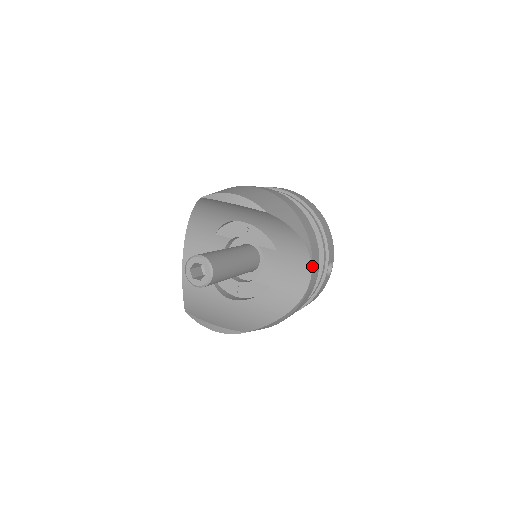
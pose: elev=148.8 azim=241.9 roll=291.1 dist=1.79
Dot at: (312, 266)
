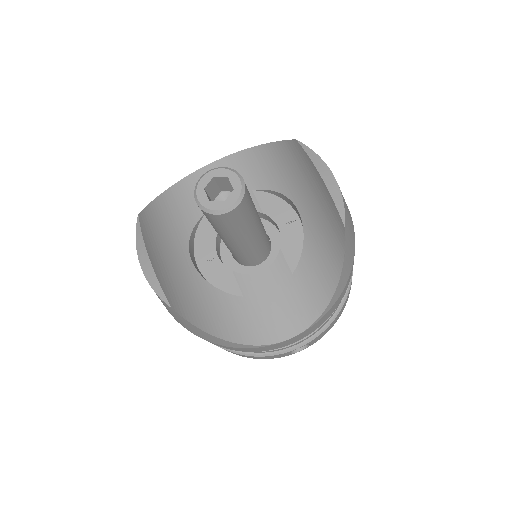
Dot at: (308, 329)
